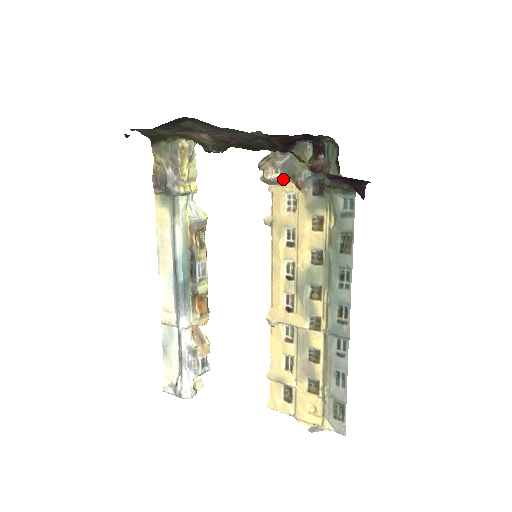
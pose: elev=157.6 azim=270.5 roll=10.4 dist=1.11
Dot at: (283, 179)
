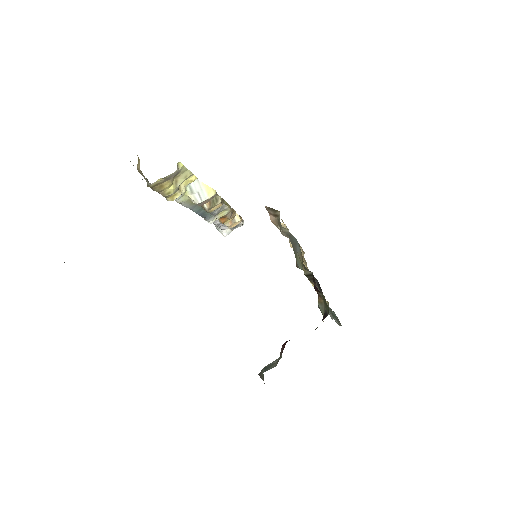
Dot at: occluded
